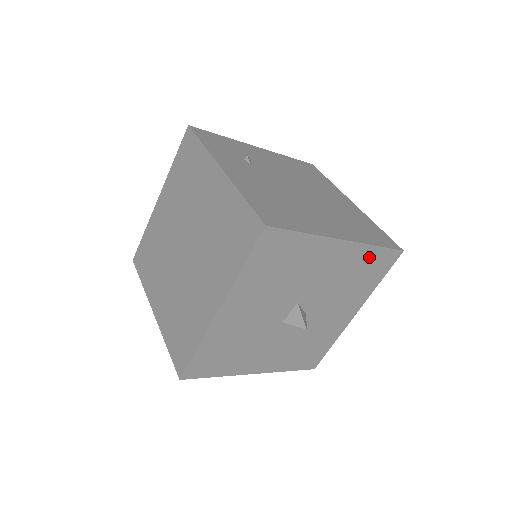
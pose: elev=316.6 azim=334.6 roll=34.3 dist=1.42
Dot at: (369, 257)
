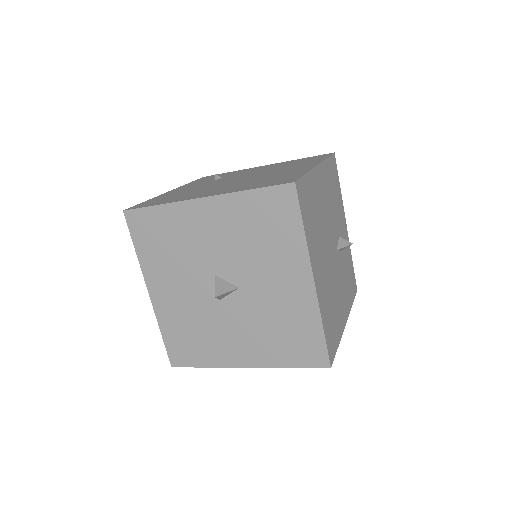
Dot at: (252, 205)
